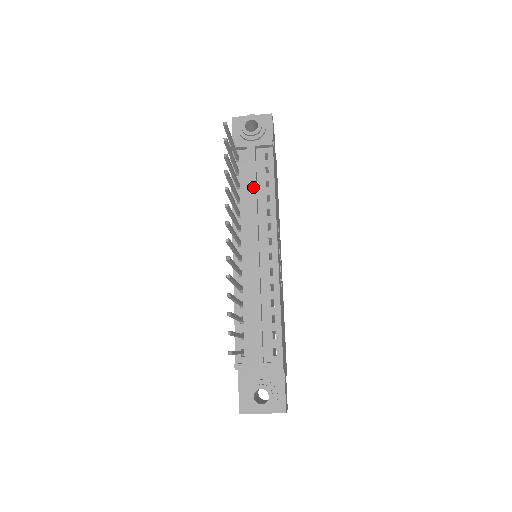
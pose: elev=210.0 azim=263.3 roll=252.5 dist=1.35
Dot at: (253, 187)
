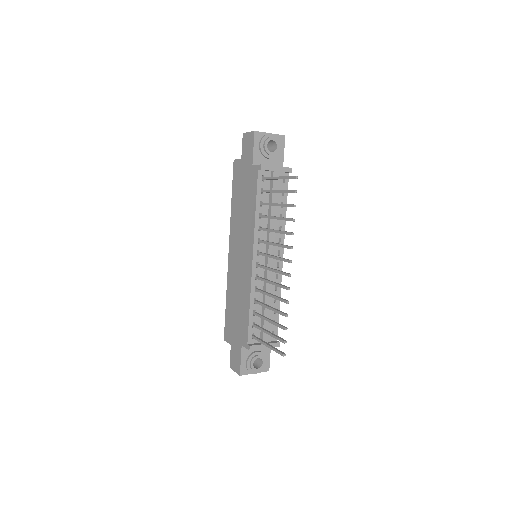
Dot at: (275, 208)
